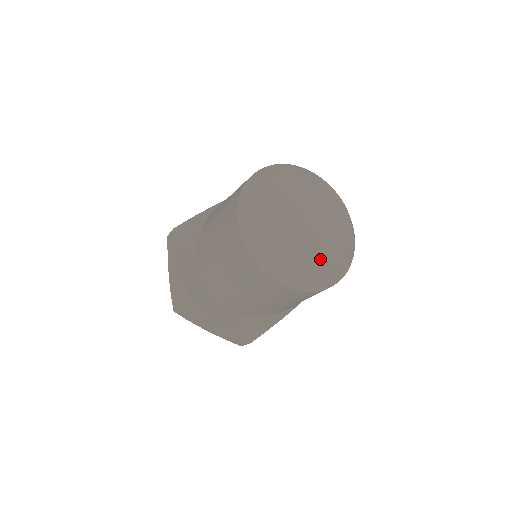
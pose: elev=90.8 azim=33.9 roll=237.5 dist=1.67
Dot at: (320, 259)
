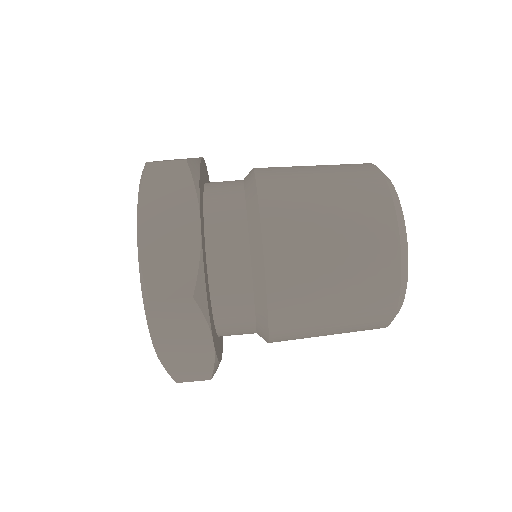
Dot at: occluded
